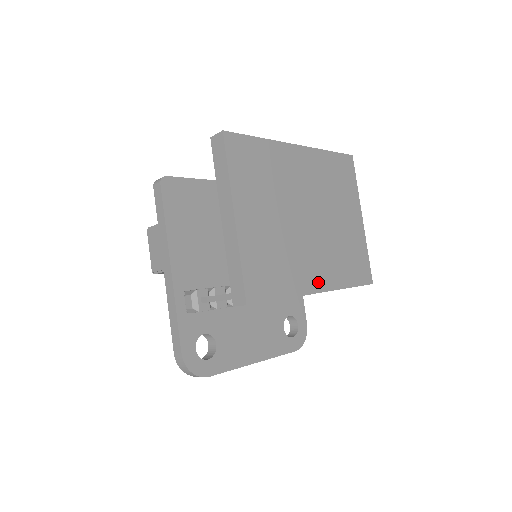
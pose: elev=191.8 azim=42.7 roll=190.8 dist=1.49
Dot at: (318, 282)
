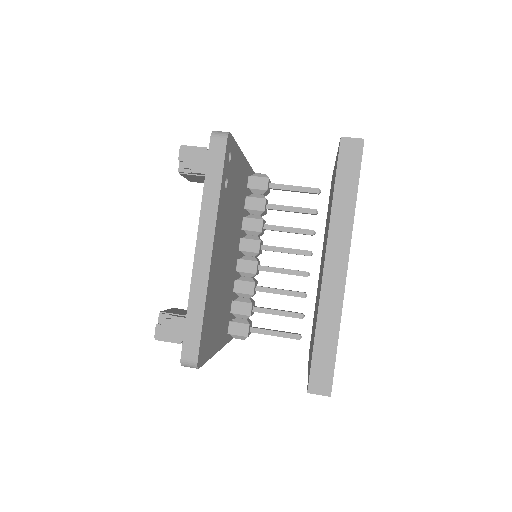
Dot at: occluded
